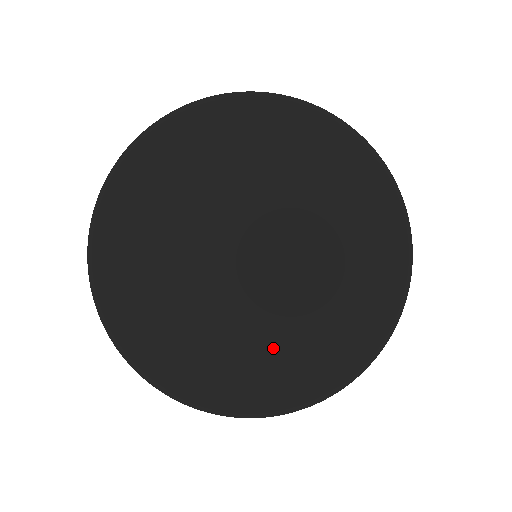
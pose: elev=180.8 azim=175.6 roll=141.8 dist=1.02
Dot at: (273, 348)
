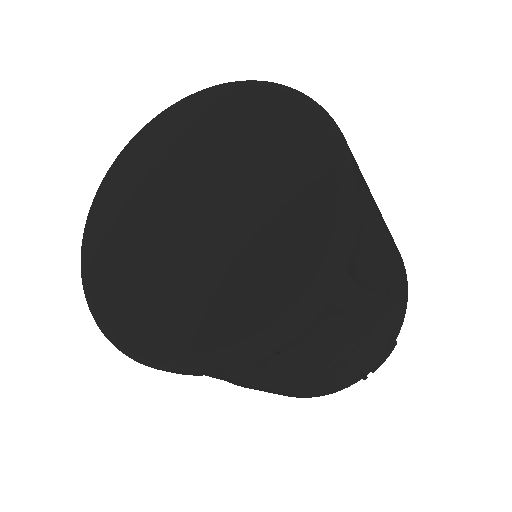
Dot at: (227, 282)
